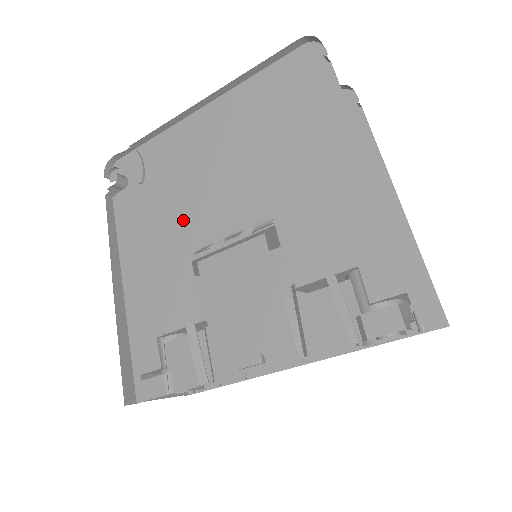
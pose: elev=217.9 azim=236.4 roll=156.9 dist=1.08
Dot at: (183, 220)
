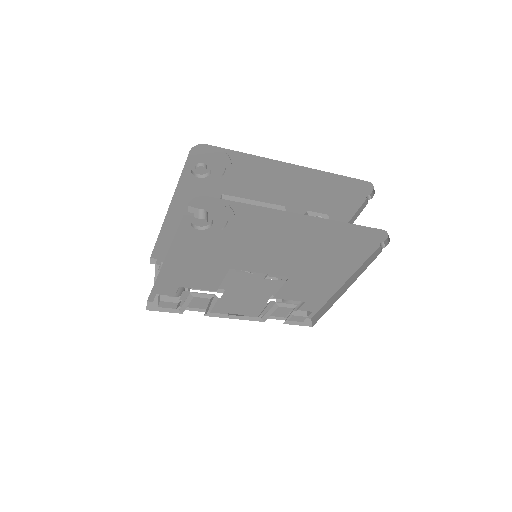
Dot at: (237, 255)
